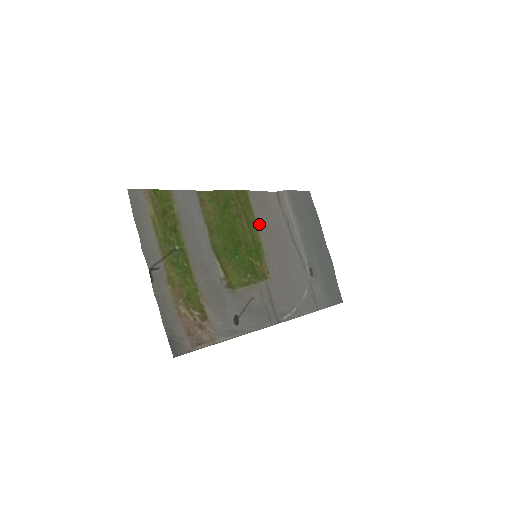
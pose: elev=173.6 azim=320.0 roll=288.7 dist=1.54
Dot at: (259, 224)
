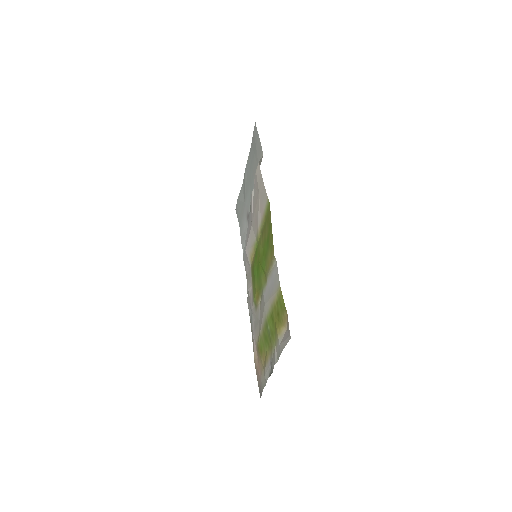
Dot at: (260, 222)
